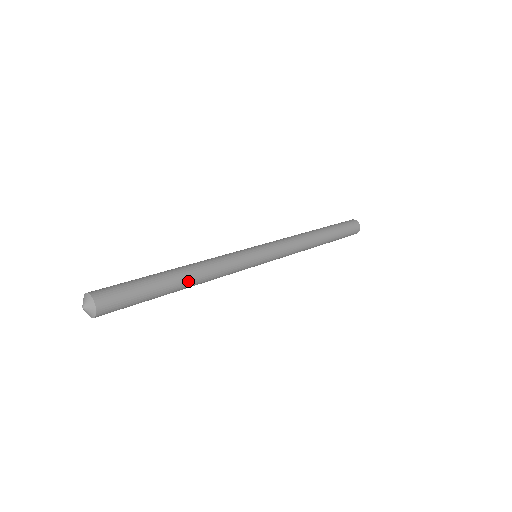
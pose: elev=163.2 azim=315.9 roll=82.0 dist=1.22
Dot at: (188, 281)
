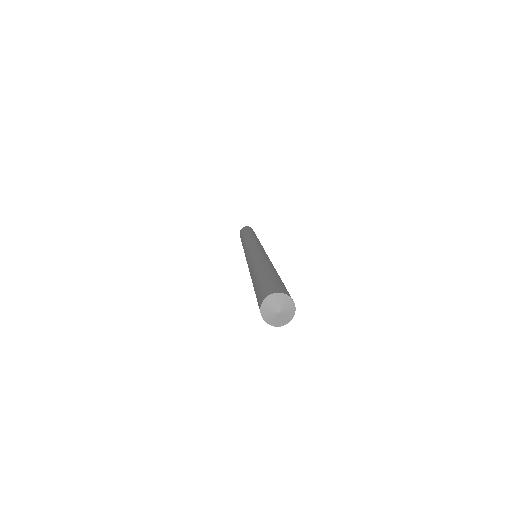
Dot at: occluded
